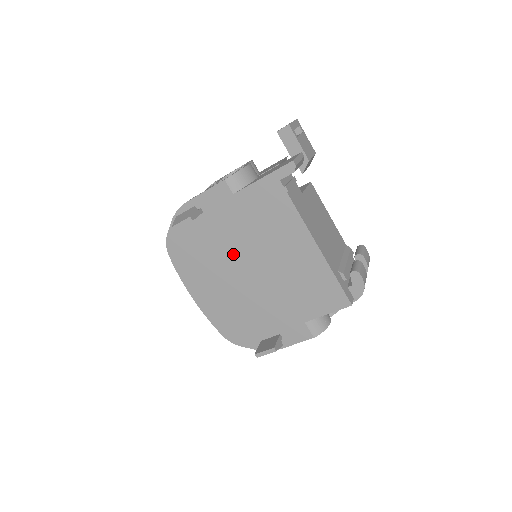
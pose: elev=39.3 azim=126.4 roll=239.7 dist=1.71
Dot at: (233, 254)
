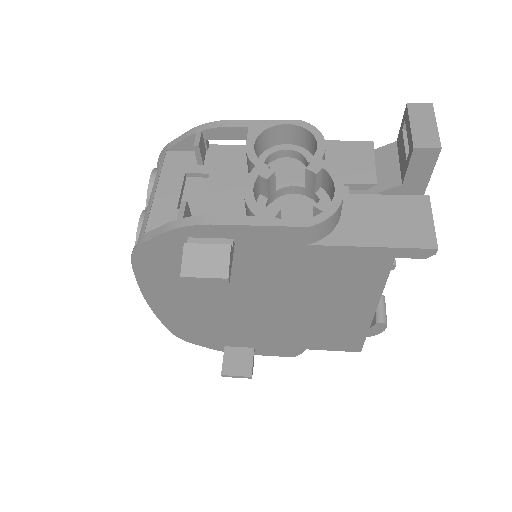
Dot at: (248, 289)
